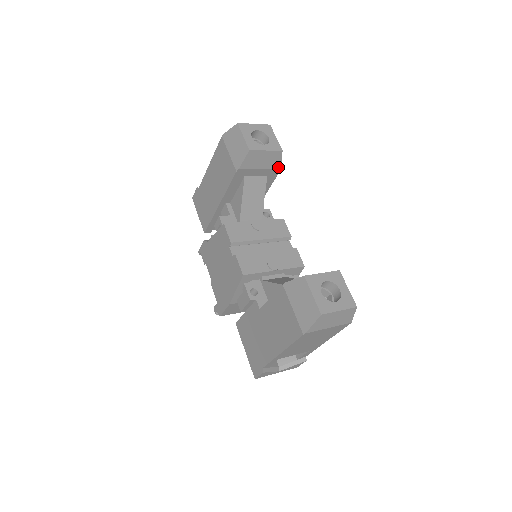
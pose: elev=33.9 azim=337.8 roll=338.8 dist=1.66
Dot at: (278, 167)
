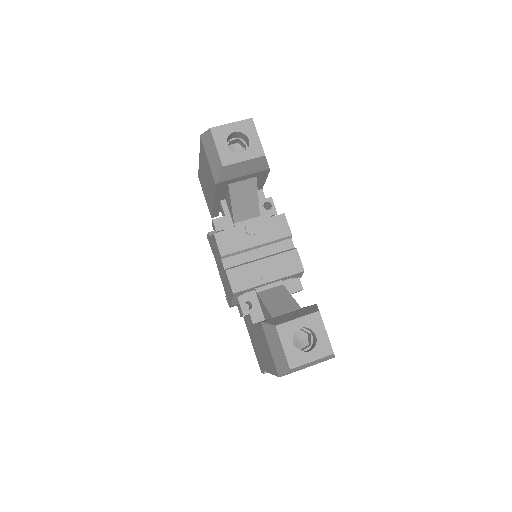
Dot at: (266, 168)
